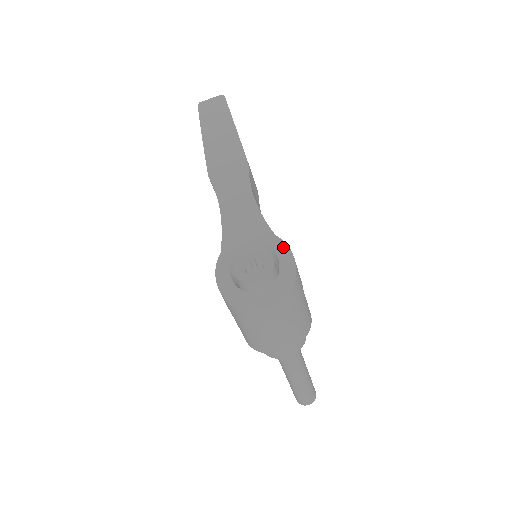
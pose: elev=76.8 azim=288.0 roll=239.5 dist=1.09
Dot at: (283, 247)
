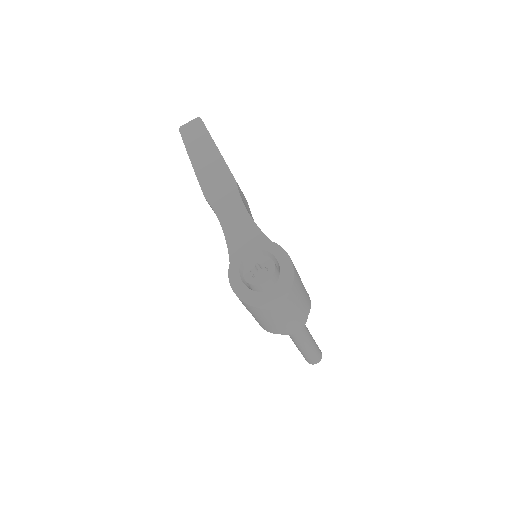
Dot at: (279, 250)
